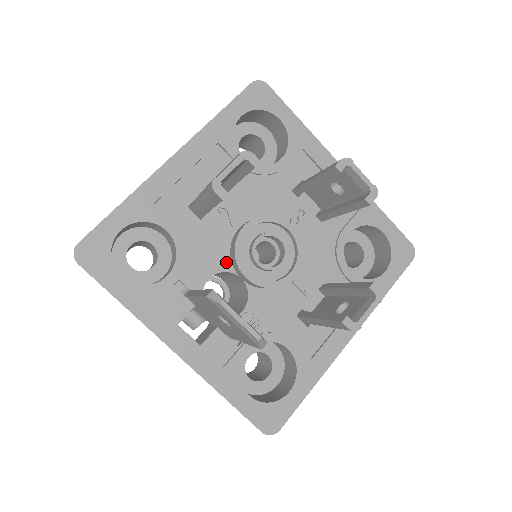
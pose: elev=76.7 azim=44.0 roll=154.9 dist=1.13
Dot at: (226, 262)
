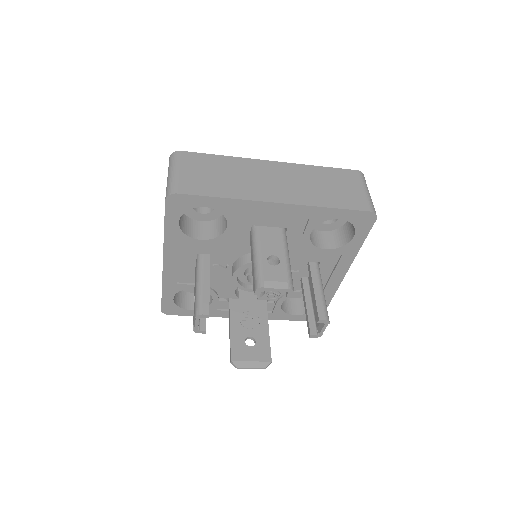
Dot at: occluded
